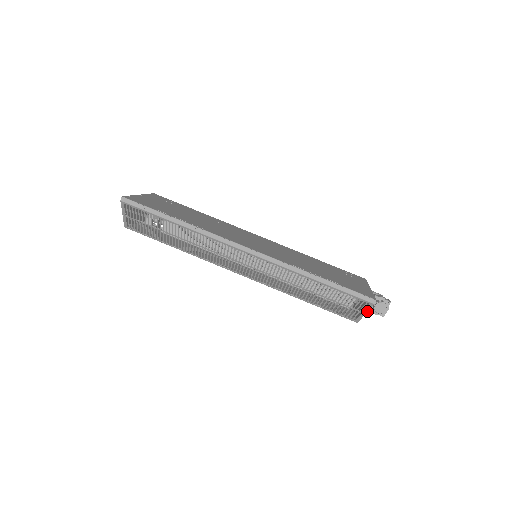
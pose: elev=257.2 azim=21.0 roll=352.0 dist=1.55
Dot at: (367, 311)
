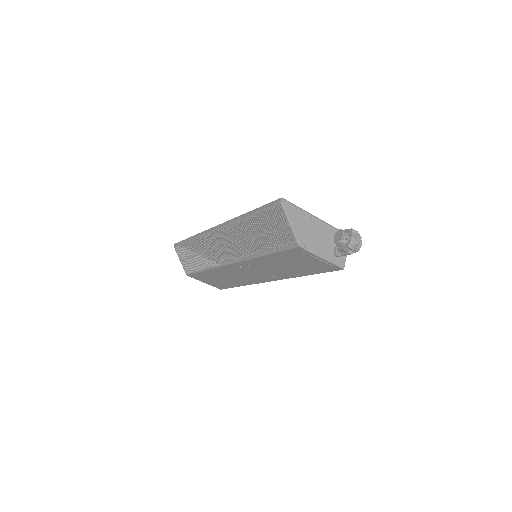
Dot at: (287, 218)
